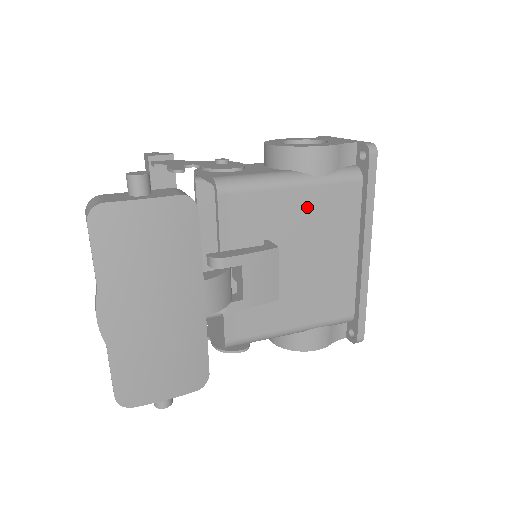
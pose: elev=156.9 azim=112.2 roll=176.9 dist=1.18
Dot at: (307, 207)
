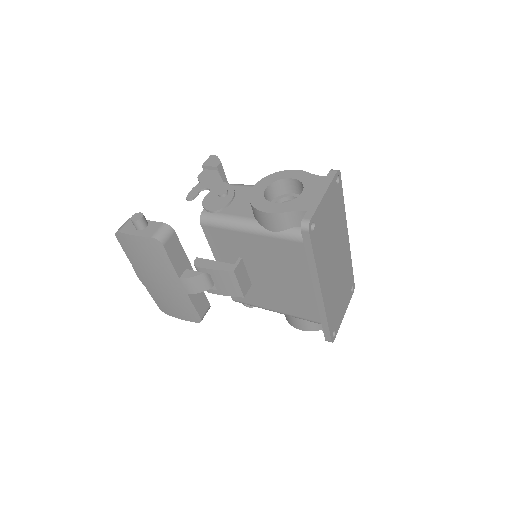
Dot at: (264, 248)
